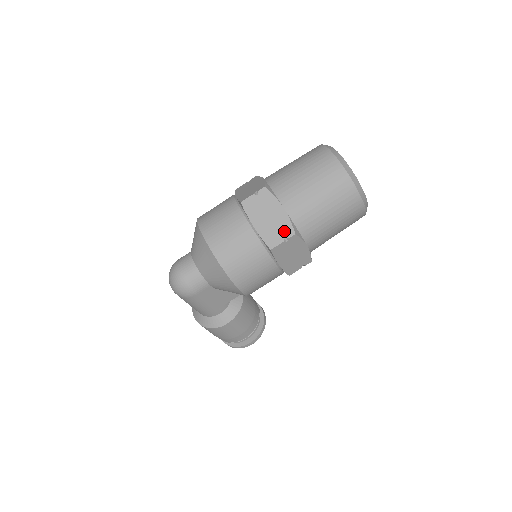
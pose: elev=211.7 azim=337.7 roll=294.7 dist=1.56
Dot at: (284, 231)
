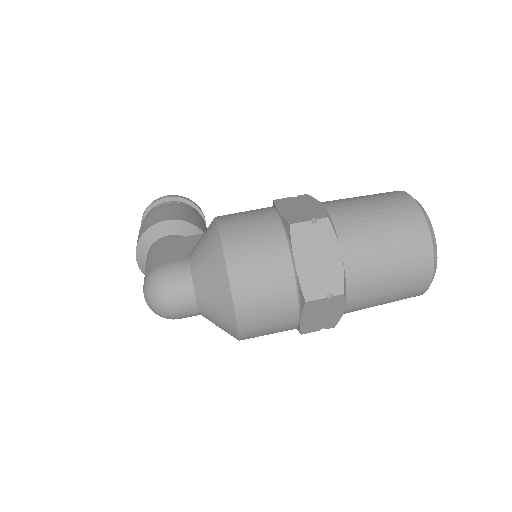
Dot at: (327, 325)
